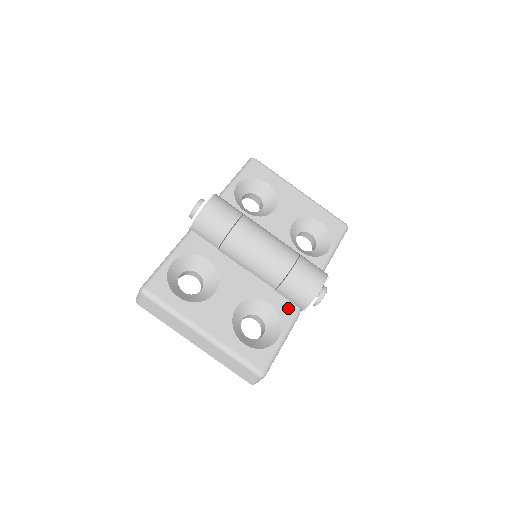
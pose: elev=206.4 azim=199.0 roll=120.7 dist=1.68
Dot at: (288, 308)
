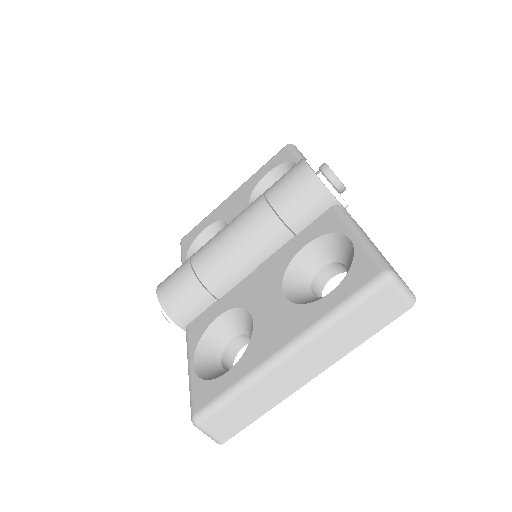
Dot at: (324, 221)
